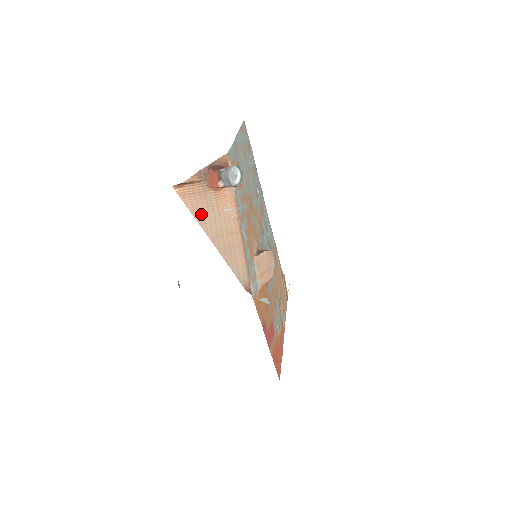
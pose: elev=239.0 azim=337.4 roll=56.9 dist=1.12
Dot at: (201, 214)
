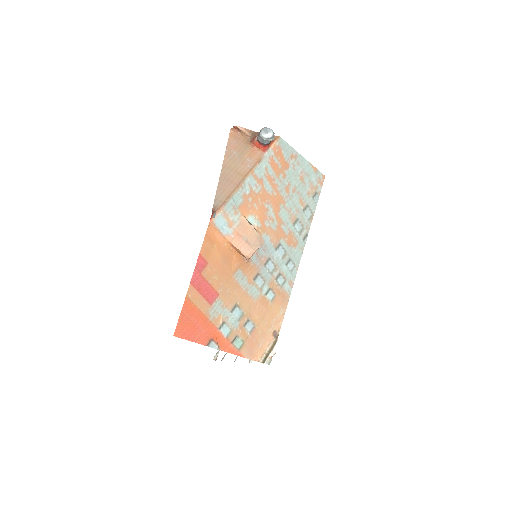
Dot at: (232, 151)
